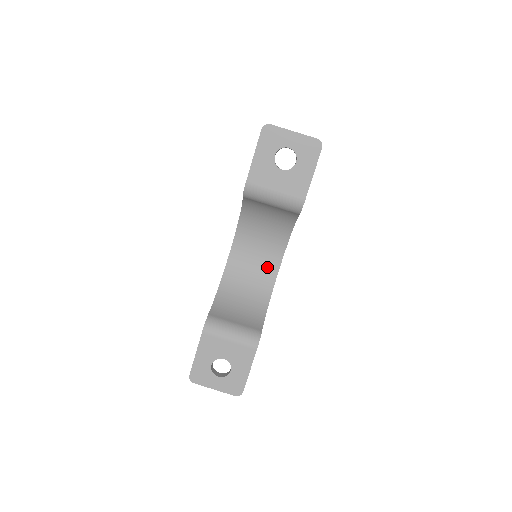
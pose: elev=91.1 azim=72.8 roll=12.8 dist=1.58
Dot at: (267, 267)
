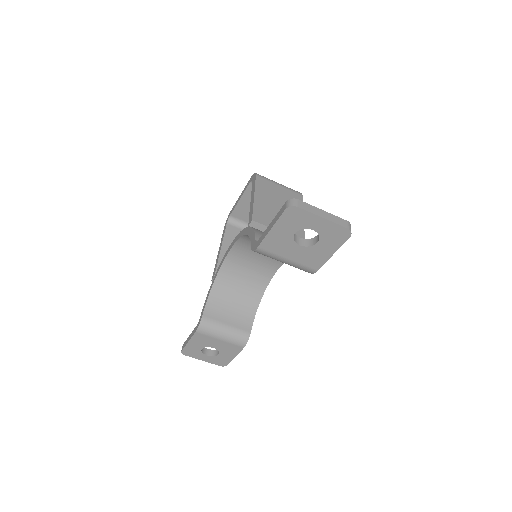
Dot at: (265, 267)
